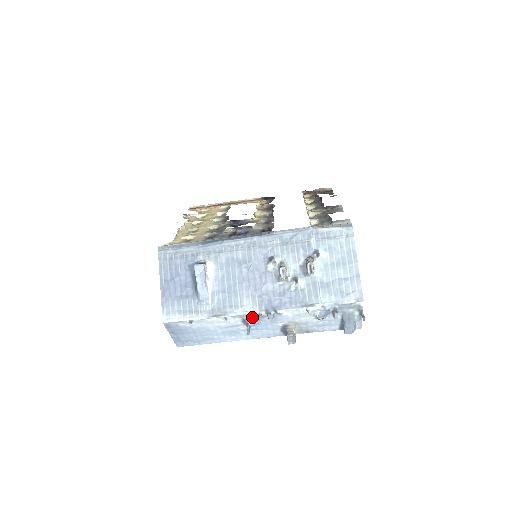
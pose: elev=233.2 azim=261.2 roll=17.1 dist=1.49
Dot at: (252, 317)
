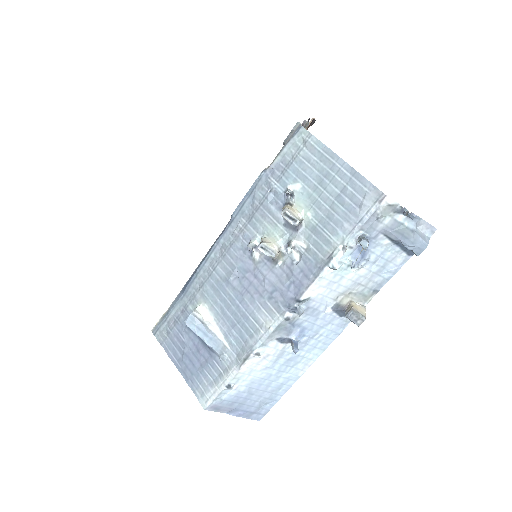
Dot at: (284, 329)
